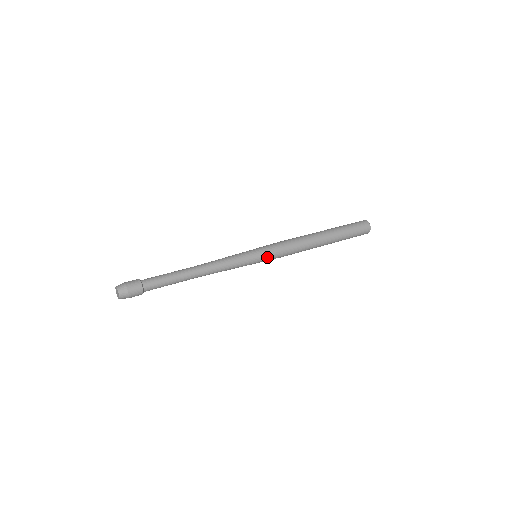
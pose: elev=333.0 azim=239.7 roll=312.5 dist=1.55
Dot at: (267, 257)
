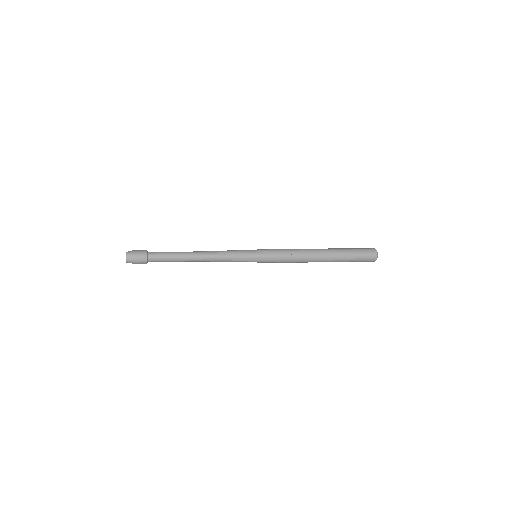
Dot at: (265, 259)
